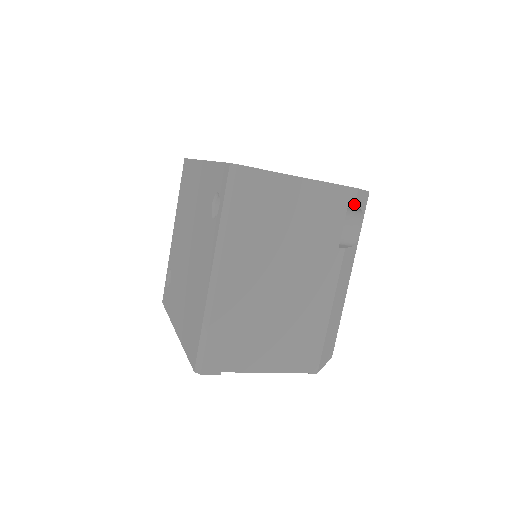
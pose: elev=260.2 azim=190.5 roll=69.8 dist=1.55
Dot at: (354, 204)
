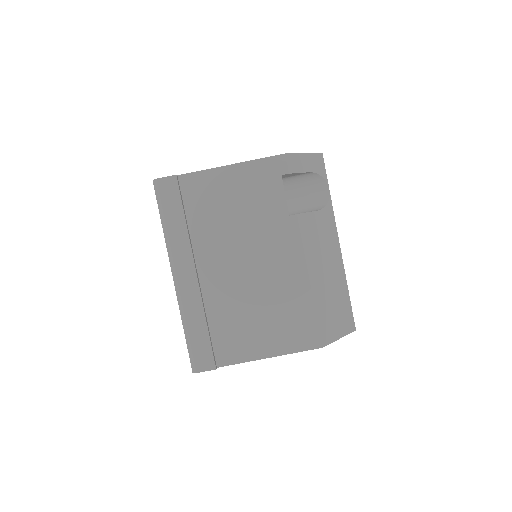
Dot at: (287, 169)
